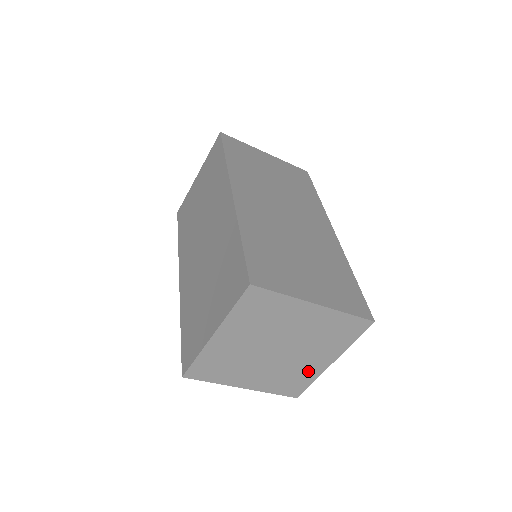
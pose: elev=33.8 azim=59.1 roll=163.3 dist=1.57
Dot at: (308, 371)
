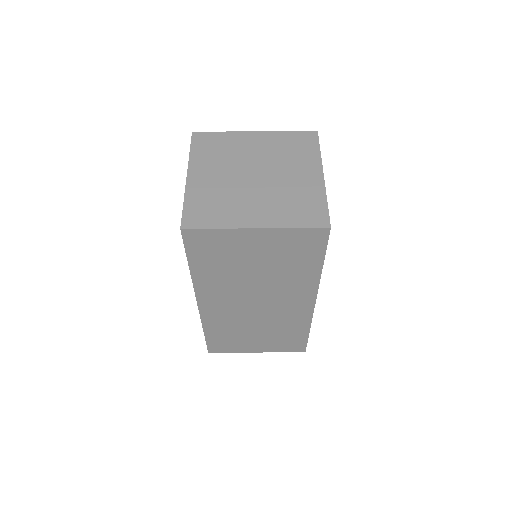
Dot at: (308, 190)
